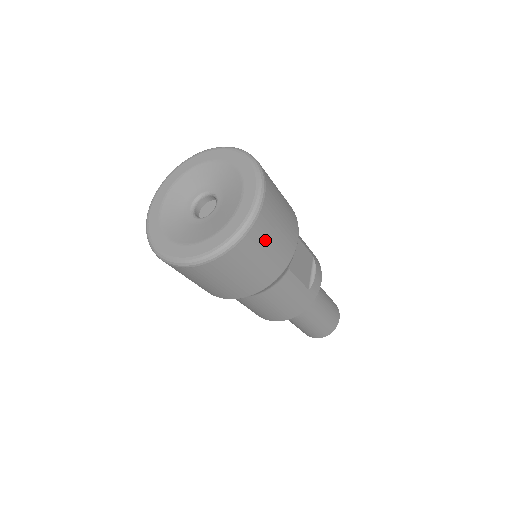
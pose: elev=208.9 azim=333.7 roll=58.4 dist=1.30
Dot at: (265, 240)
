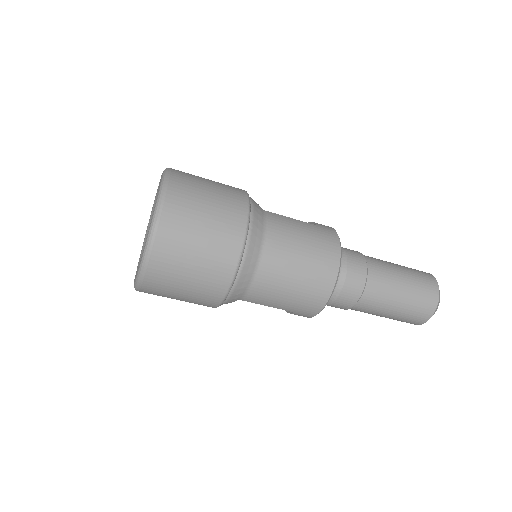
Dot at: (196, 180)
